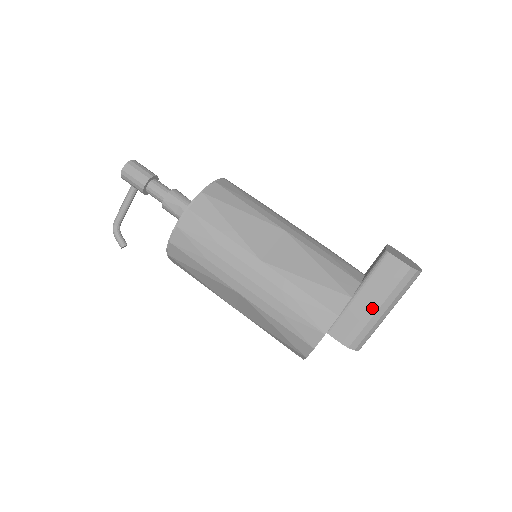
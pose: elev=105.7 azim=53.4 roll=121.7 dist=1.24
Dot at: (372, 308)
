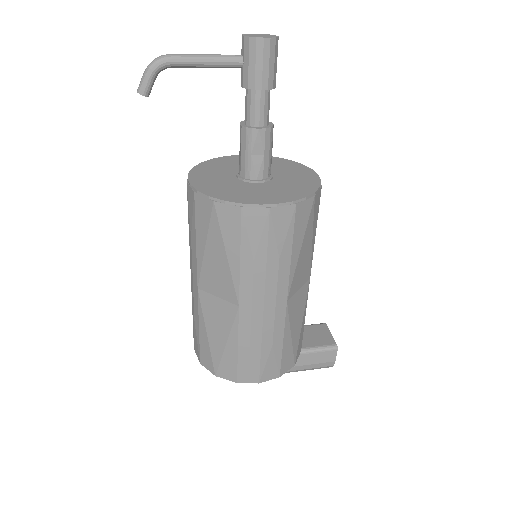
Dot at: occluded
